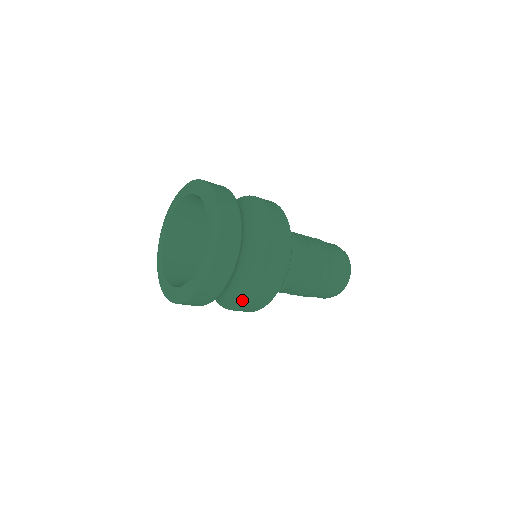
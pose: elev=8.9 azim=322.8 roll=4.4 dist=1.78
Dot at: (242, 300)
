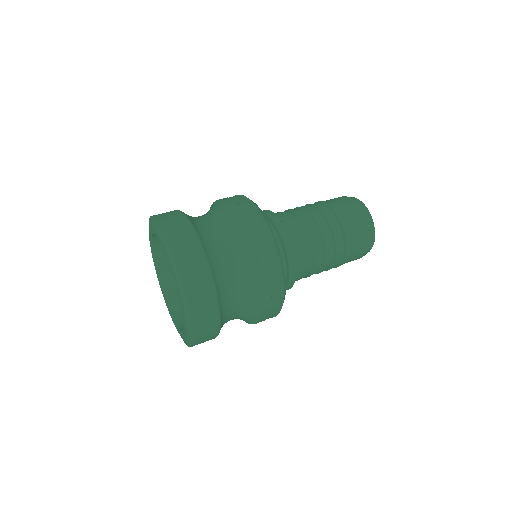
Dot at: (253, 290)
